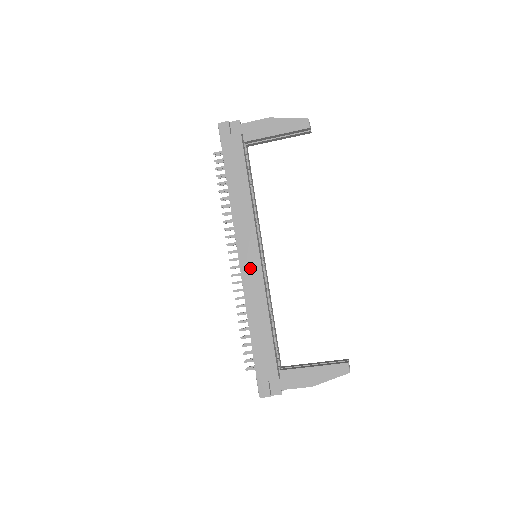
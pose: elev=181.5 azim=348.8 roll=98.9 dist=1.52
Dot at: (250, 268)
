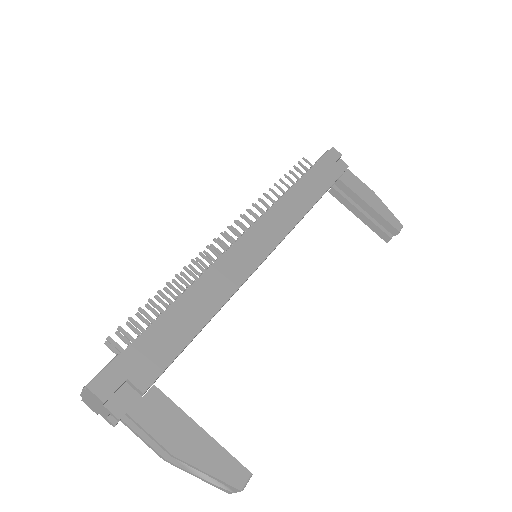
Dot at: (249, 251)
